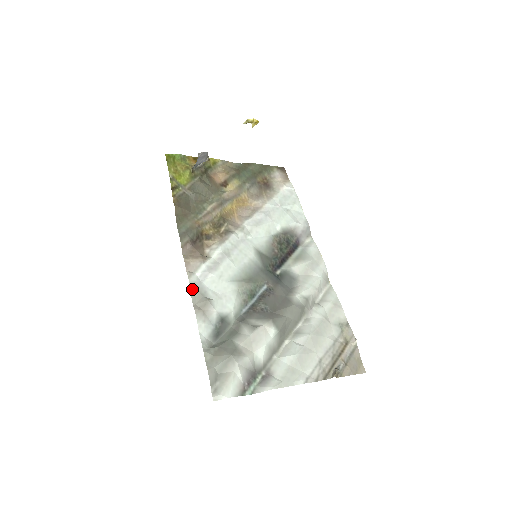
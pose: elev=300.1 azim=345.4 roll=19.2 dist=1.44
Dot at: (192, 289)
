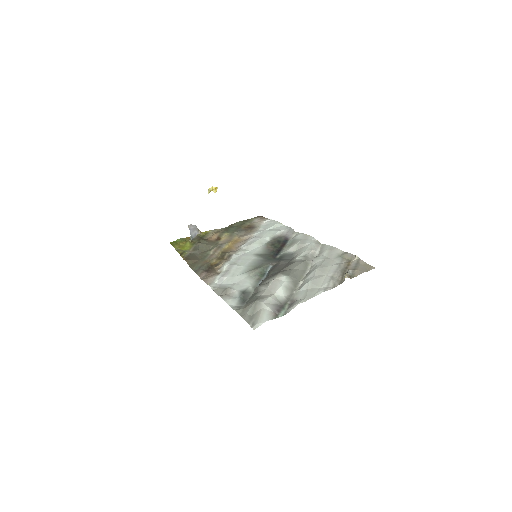
Dot at: (215, 290)
